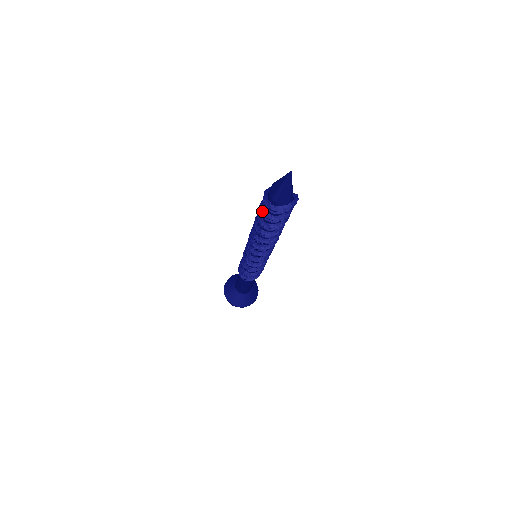
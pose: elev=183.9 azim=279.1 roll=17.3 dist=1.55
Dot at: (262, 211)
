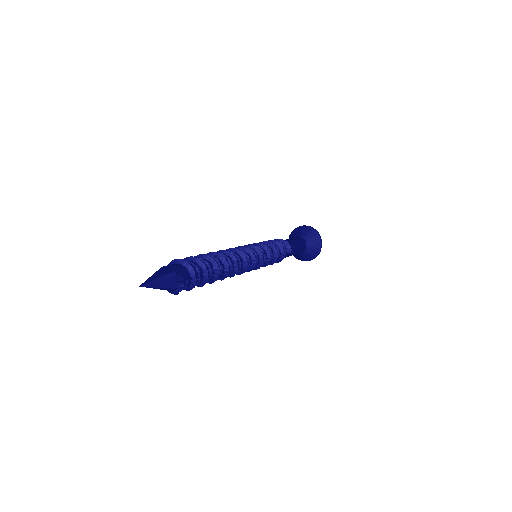
Dot at: occluded
